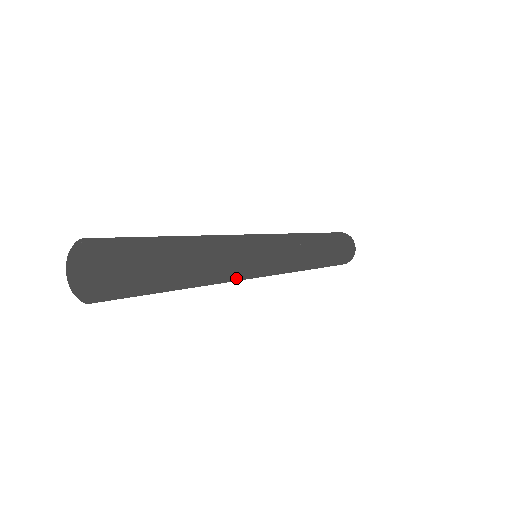
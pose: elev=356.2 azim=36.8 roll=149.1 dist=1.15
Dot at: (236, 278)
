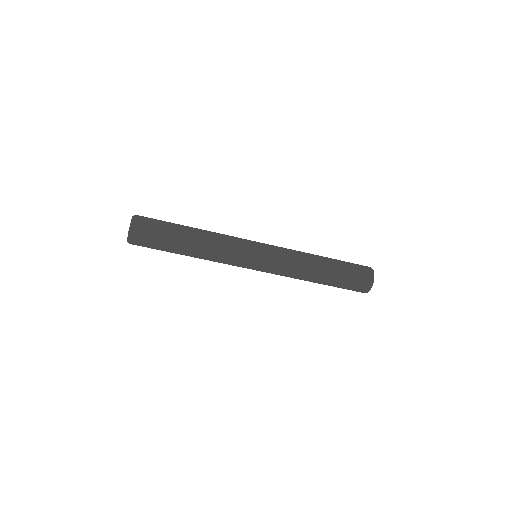
Dot at: (230, 242)
